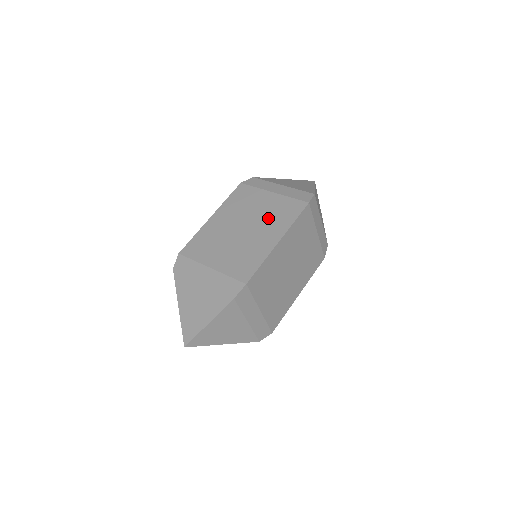
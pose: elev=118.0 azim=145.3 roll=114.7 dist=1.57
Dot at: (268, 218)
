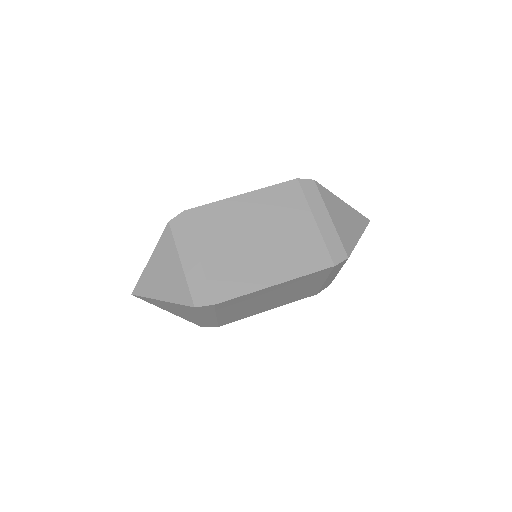
Dot at: (287, 248)
